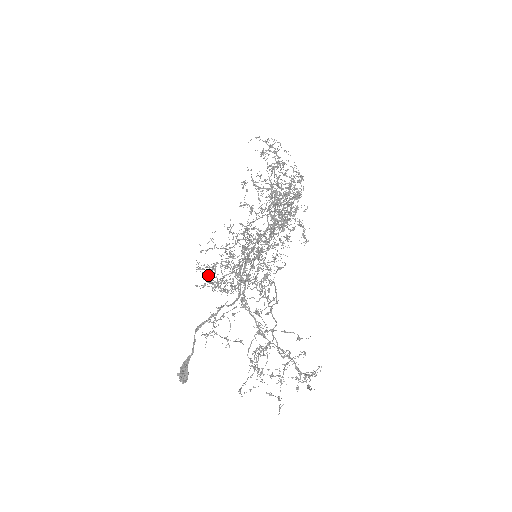
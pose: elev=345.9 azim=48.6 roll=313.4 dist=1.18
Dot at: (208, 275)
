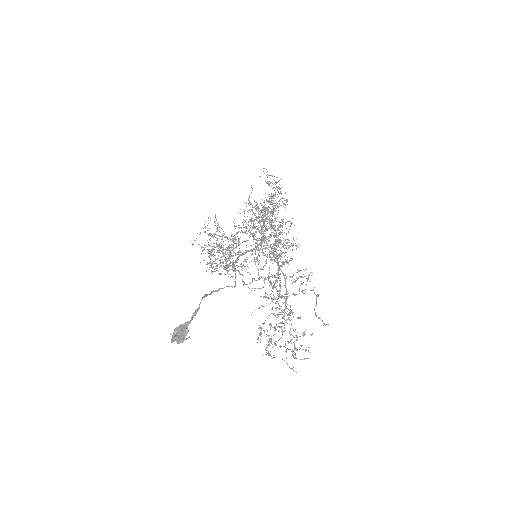
Dot at: (230, 258)
